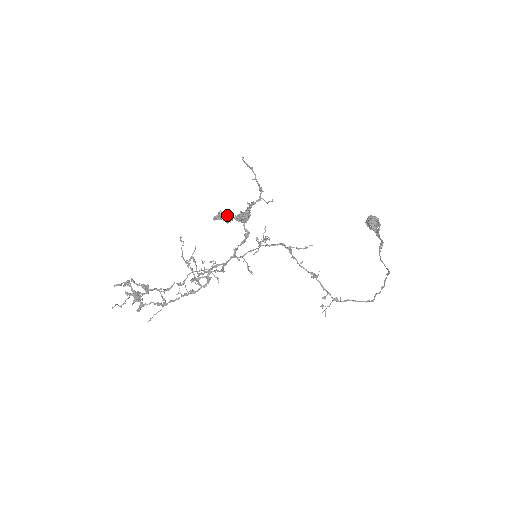
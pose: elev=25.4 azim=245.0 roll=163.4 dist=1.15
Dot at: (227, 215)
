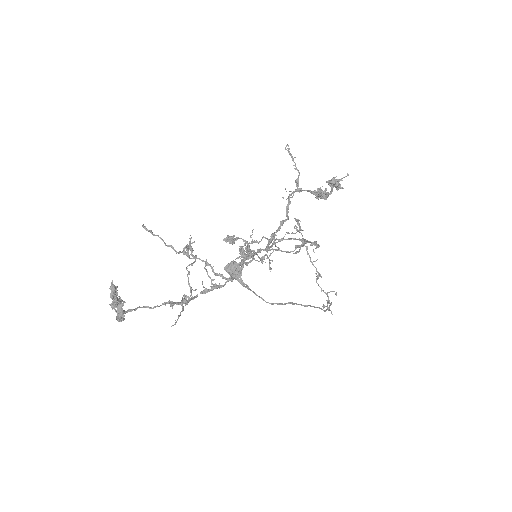
Dot at: (338, 182)
